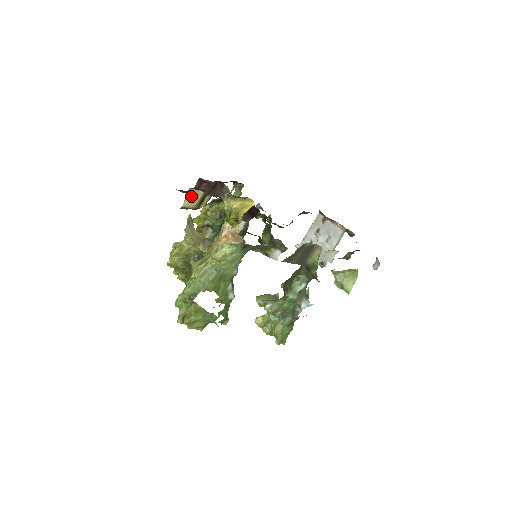
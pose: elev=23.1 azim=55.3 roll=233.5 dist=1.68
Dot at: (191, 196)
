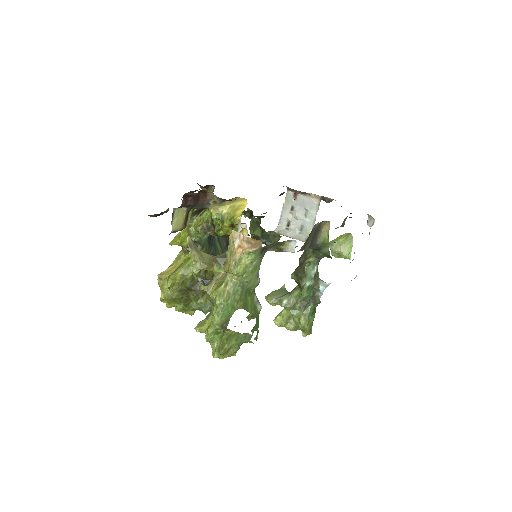
Dot at: (176, 217)
